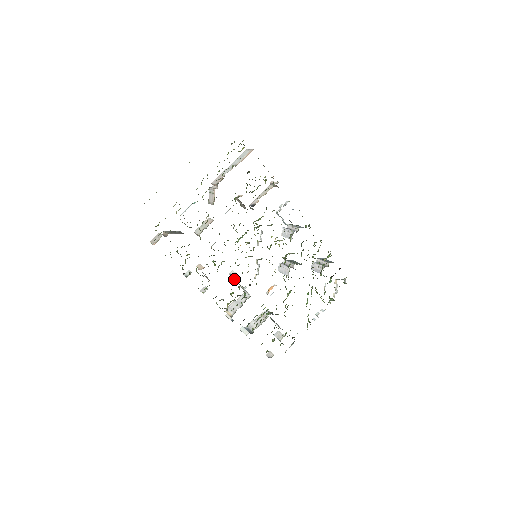
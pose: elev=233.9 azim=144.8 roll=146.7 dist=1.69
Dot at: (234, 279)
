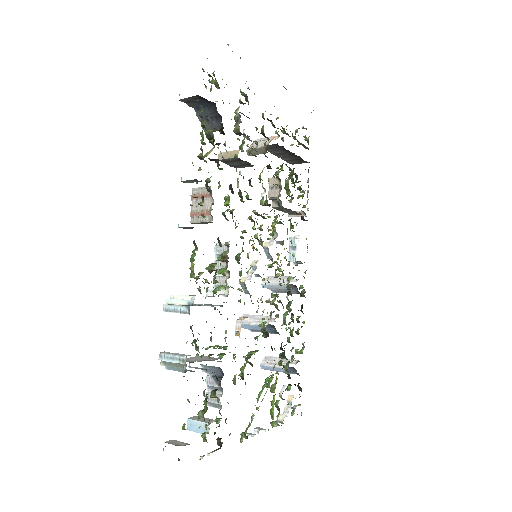
Dot at: (223, 252)
